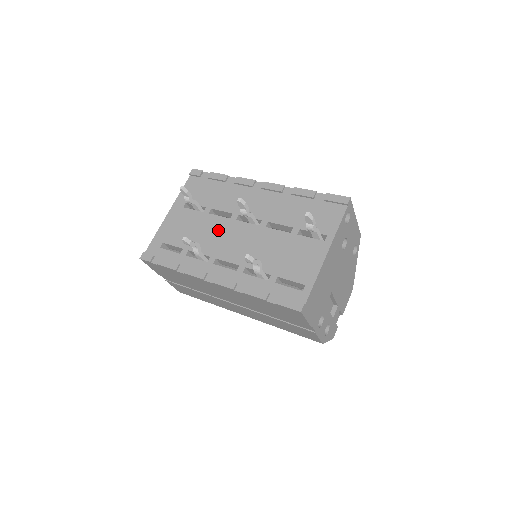
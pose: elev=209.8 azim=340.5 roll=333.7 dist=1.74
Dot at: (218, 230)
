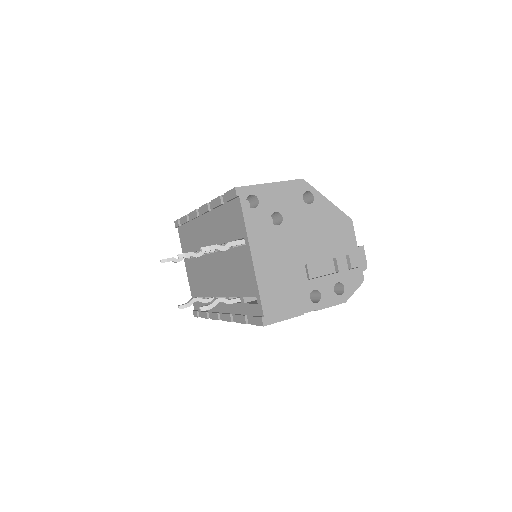
Dot at: (206, 270)
